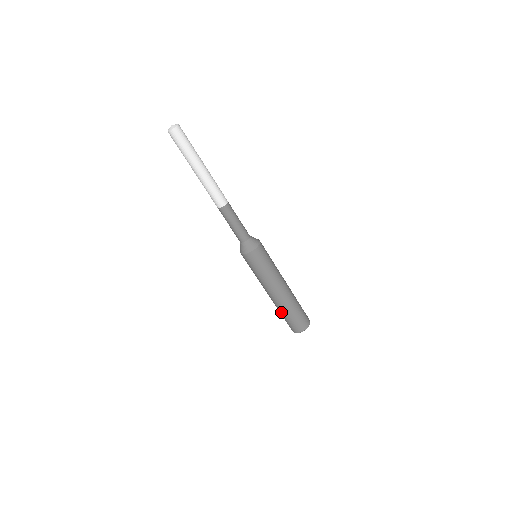
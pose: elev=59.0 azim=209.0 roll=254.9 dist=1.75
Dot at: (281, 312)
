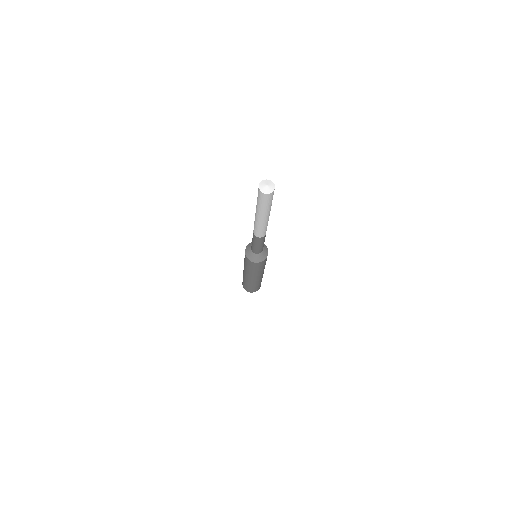
Dot at: (248, 284)
